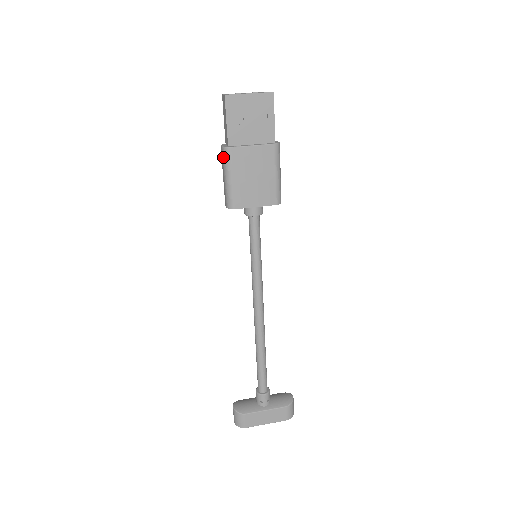
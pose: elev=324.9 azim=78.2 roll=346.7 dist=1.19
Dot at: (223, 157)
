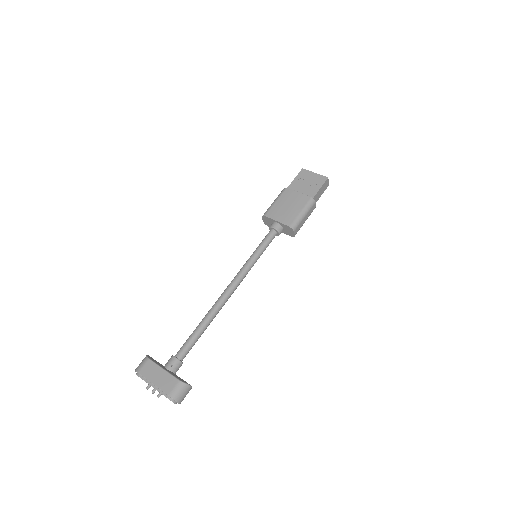
Dot at: (280, 193)
